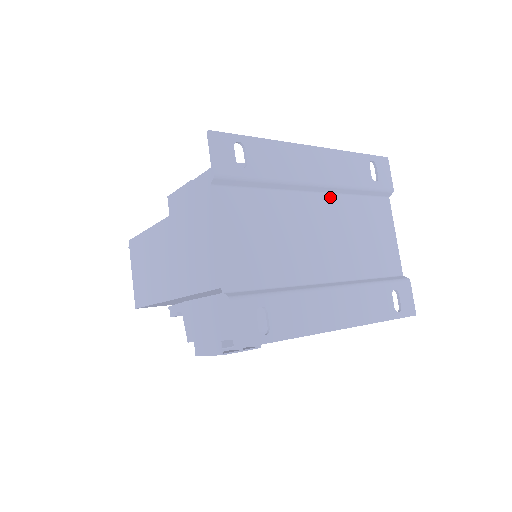
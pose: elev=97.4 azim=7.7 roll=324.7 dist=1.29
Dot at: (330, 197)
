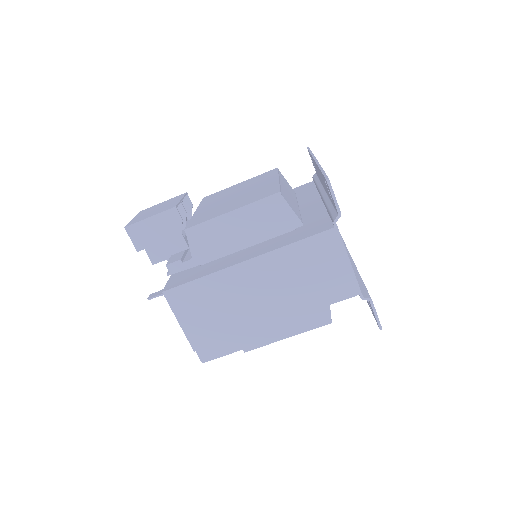
Dot at: occluded
